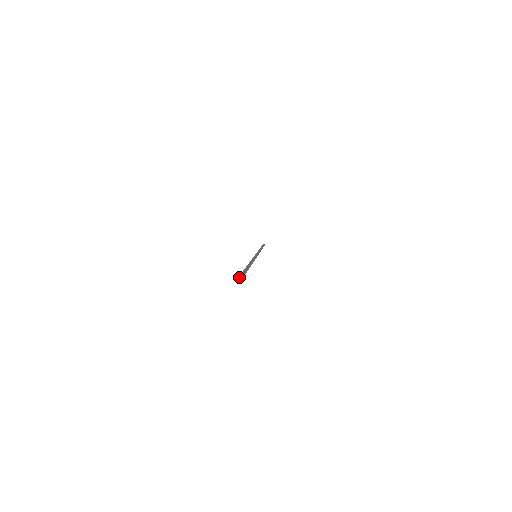
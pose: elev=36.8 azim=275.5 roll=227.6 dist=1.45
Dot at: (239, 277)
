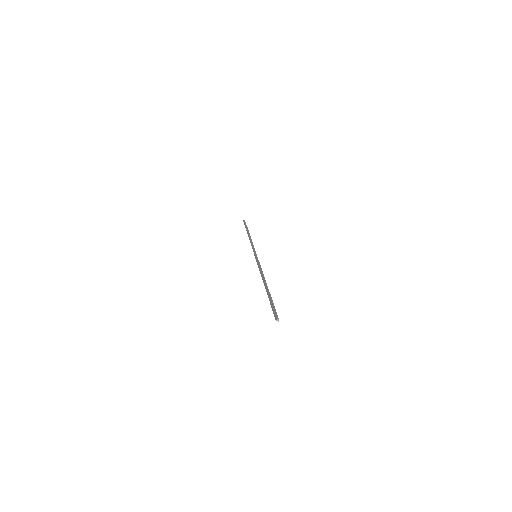
Dot at: (277, 318)
